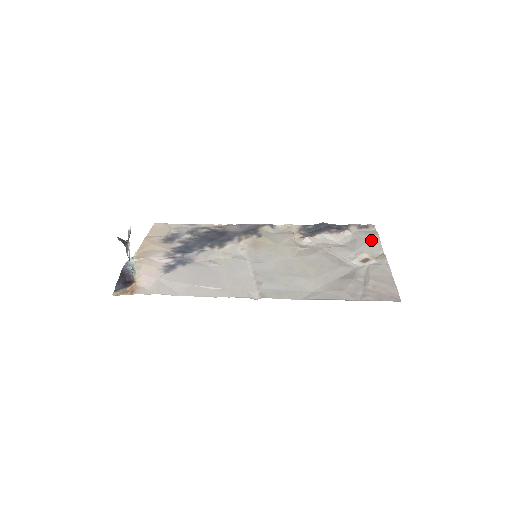
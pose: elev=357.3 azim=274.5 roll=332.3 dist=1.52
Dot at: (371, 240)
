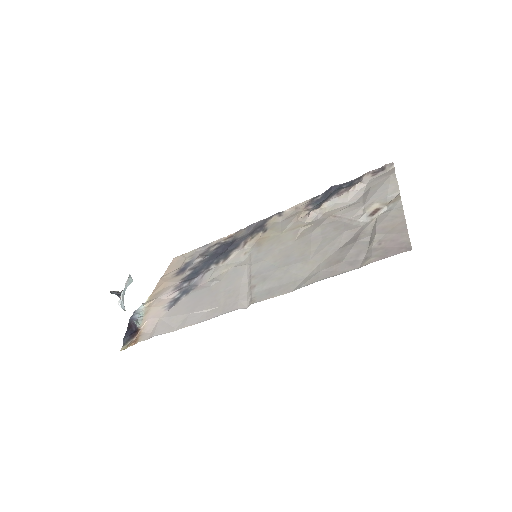
Dot at: (385, 183)
